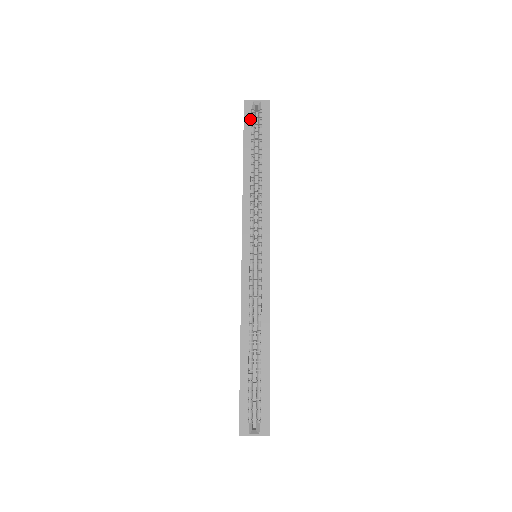
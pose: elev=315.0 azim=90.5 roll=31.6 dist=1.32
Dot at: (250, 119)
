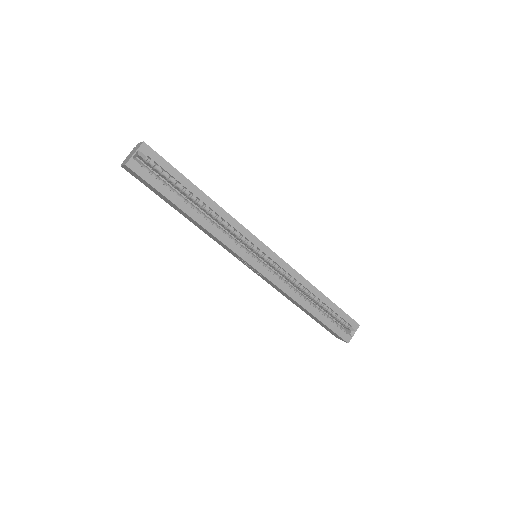
Dot at: (150, 175)
